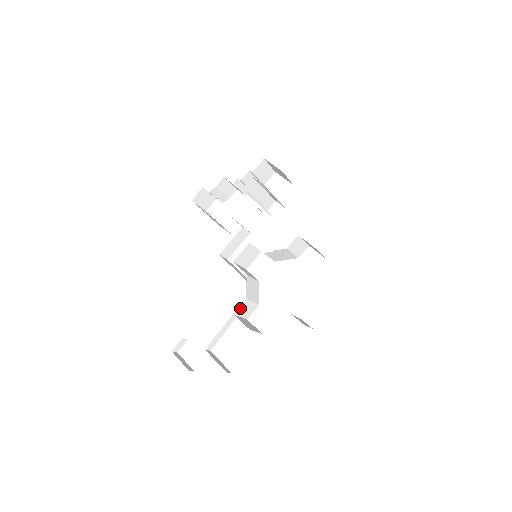
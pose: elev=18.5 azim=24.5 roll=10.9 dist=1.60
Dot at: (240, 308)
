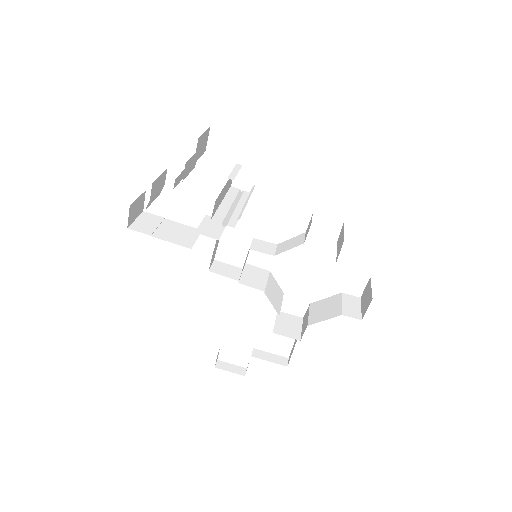
Dot at: occluded
